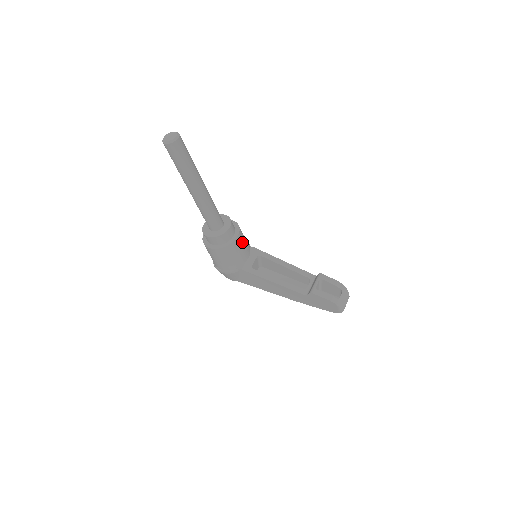
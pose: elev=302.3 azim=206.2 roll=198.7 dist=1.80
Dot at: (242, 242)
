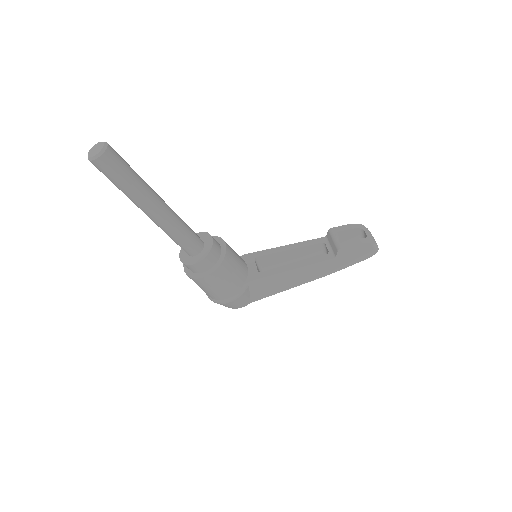
Dot at: (232, 251)
